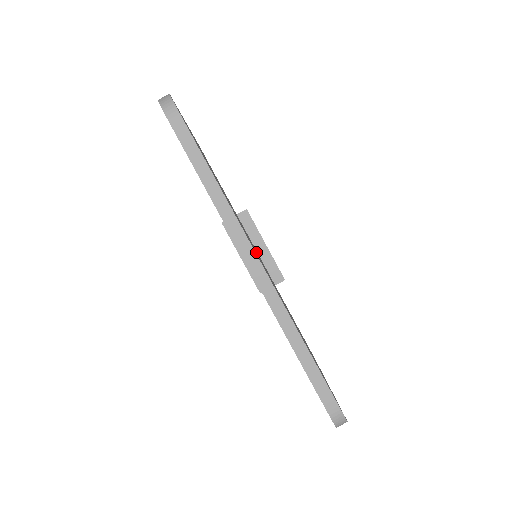
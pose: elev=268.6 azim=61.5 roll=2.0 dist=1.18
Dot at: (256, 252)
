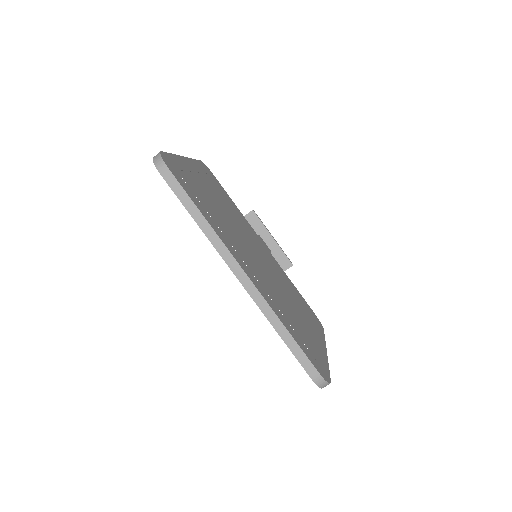
Dot at: (253, 255)
